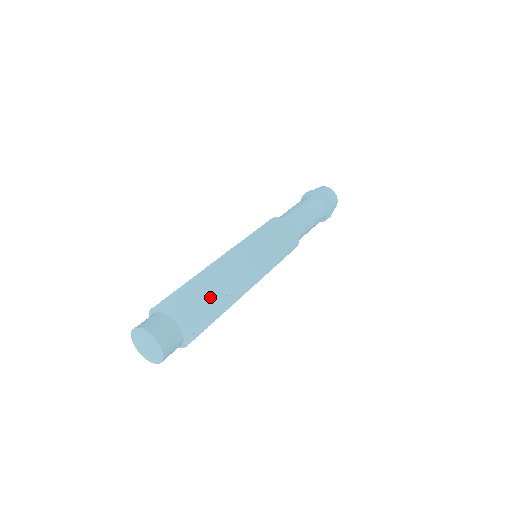
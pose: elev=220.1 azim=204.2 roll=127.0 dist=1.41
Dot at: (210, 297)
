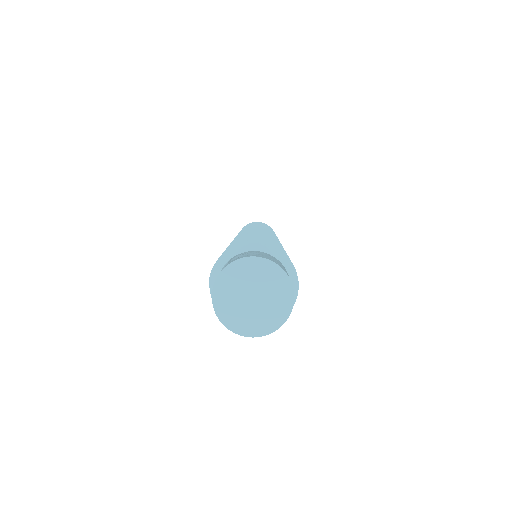
Dot at: occluded
